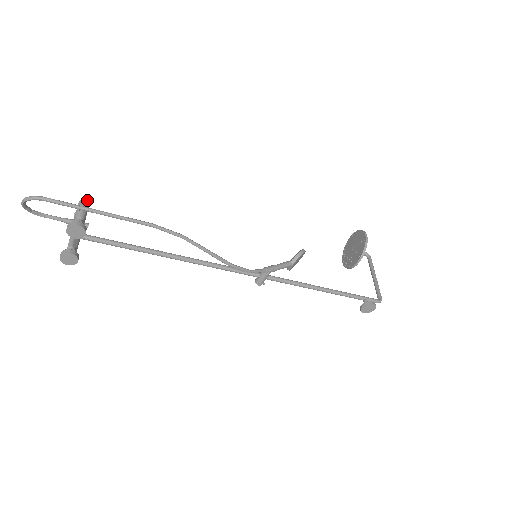
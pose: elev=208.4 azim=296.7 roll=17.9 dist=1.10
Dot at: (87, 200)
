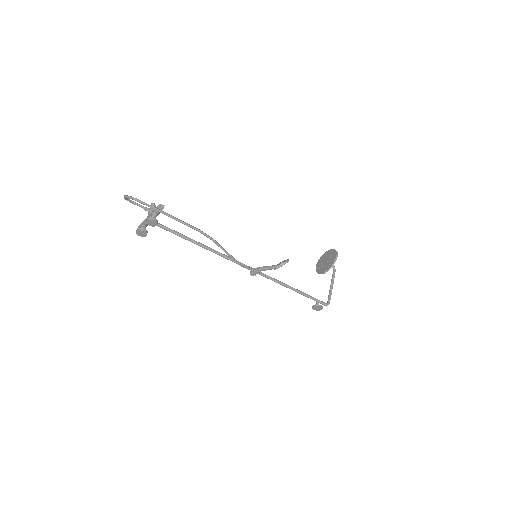
Dot at: (163, 205)
